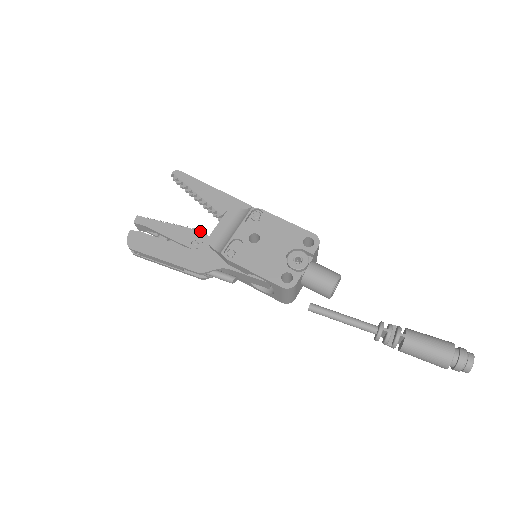
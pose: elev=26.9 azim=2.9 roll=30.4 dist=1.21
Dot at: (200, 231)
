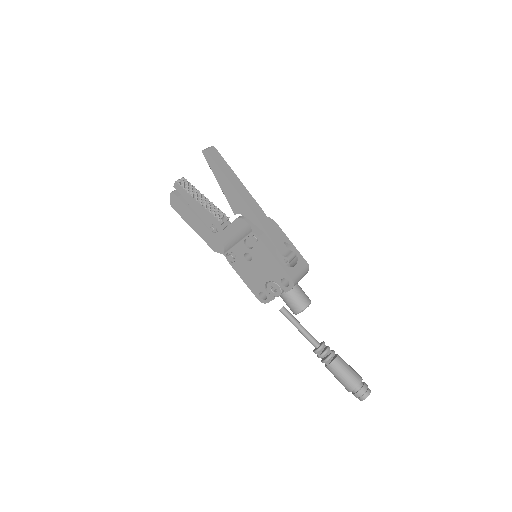
Dot at: (217, 220)
